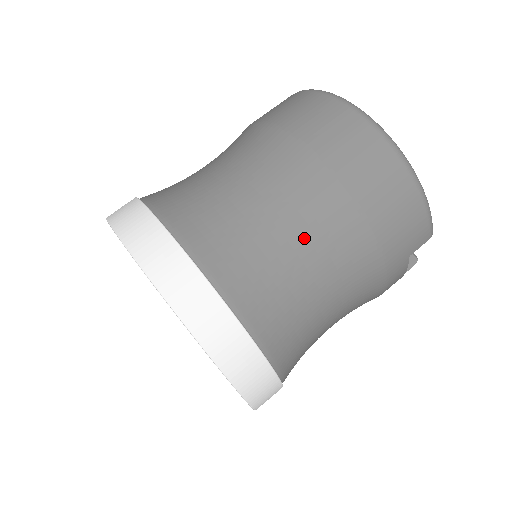
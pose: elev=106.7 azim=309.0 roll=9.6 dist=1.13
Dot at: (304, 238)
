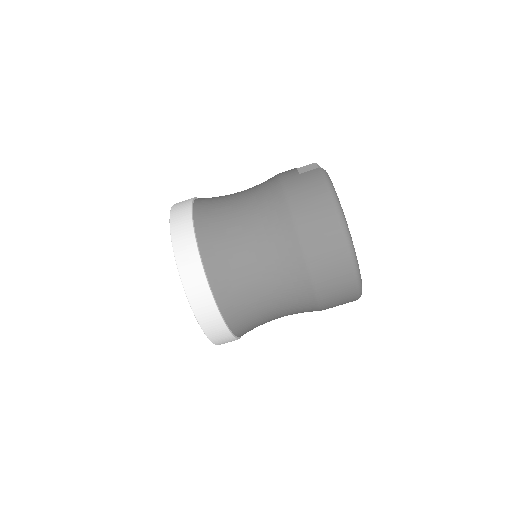
Dot at: (282, 304)
